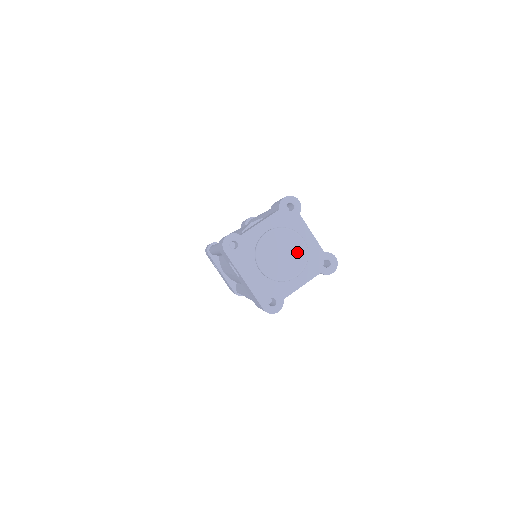
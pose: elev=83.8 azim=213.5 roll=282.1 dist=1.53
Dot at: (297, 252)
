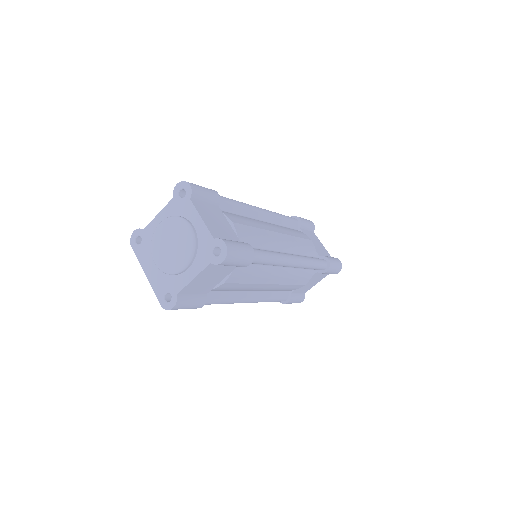
Dot at: (184, 241)
